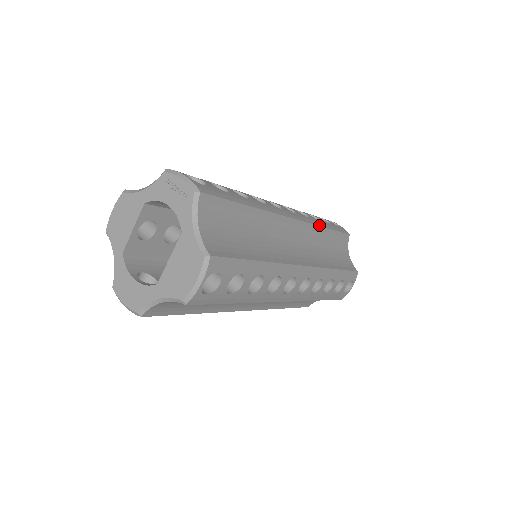
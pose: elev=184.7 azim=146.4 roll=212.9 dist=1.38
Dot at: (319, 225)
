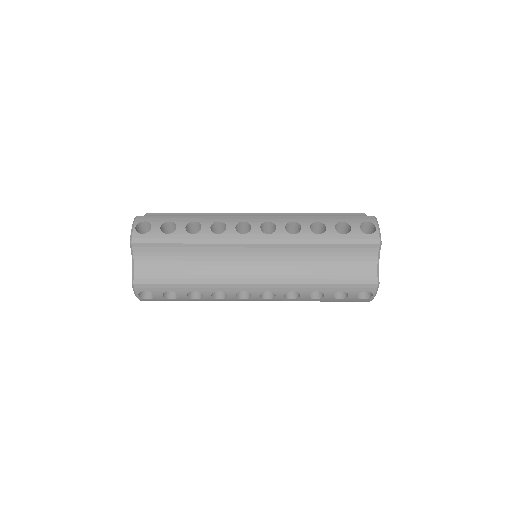
Dot at: (298, 213)
